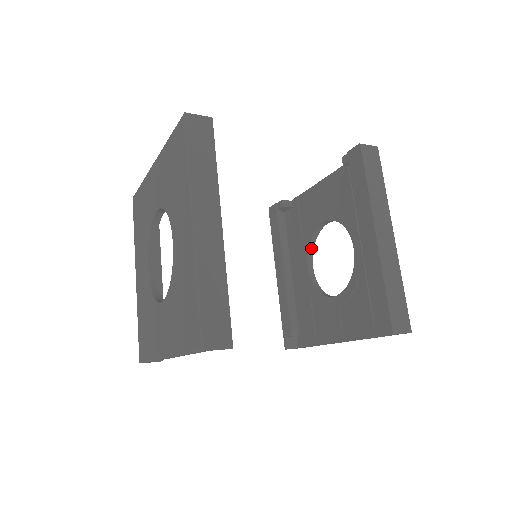
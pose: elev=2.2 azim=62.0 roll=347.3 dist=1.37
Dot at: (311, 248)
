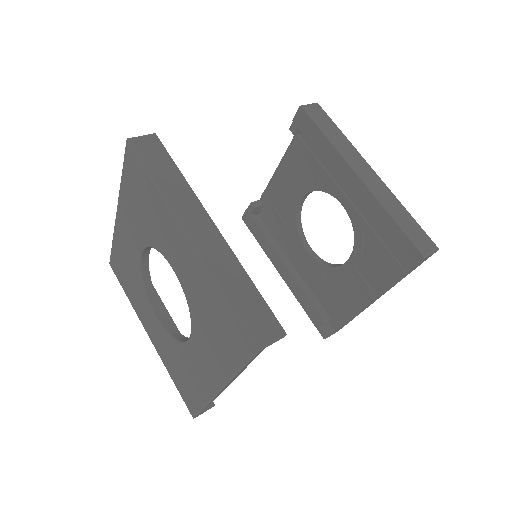
Dot at: (300, 231)
